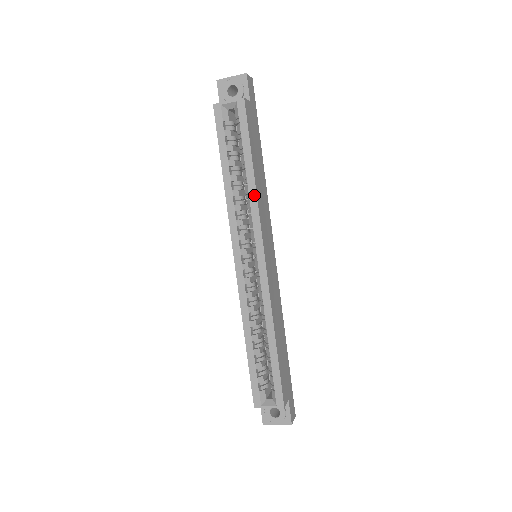
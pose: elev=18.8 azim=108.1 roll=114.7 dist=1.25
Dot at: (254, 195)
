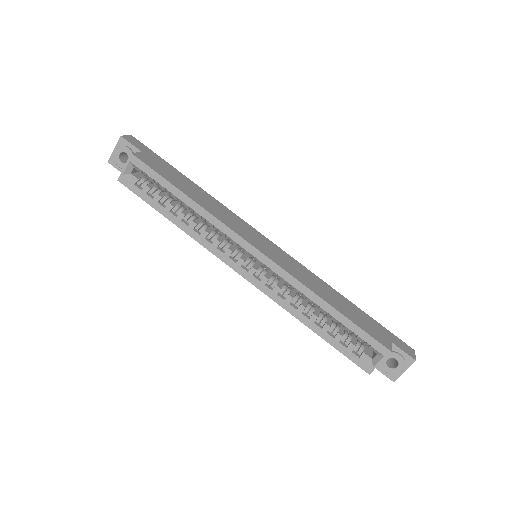
Dot at: (205, 213)
